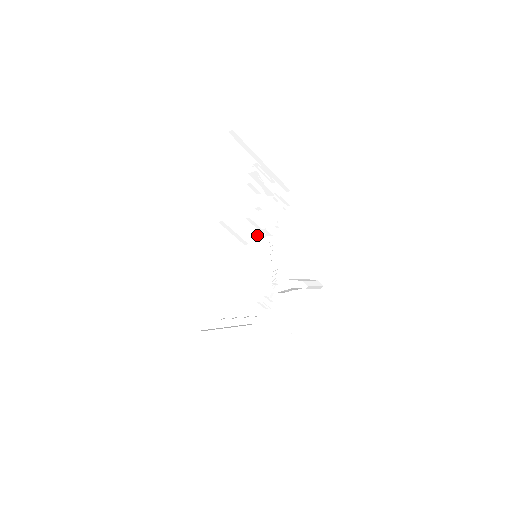
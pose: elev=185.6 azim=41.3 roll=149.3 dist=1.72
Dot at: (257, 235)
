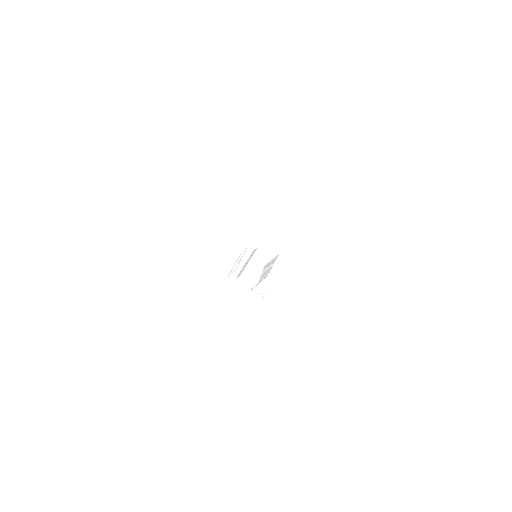
Dot at: (269, 243)
